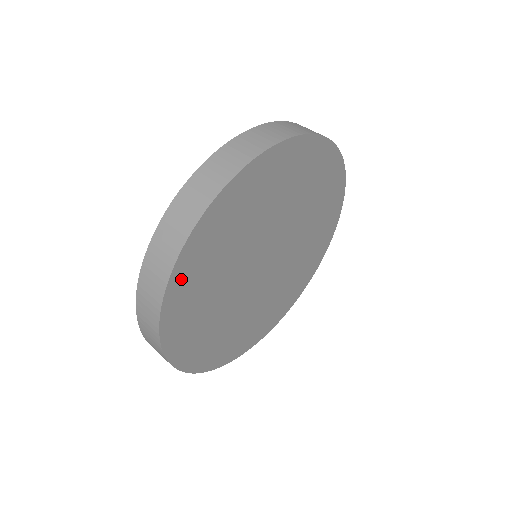
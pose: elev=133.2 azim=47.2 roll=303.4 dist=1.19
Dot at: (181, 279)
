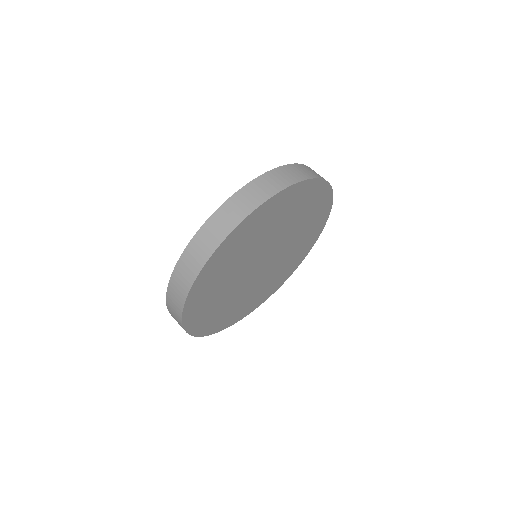
Dot at: (243, 228)
